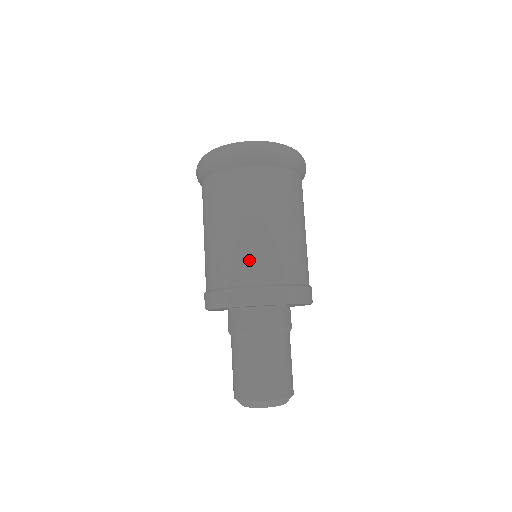
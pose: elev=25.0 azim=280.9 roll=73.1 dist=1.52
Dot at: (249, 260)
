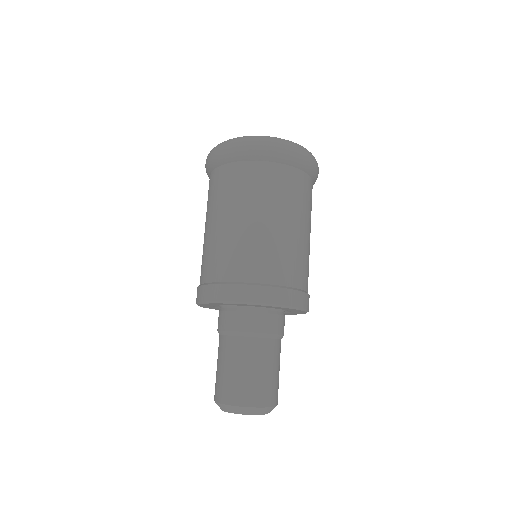
Dot at: (246, 256)
